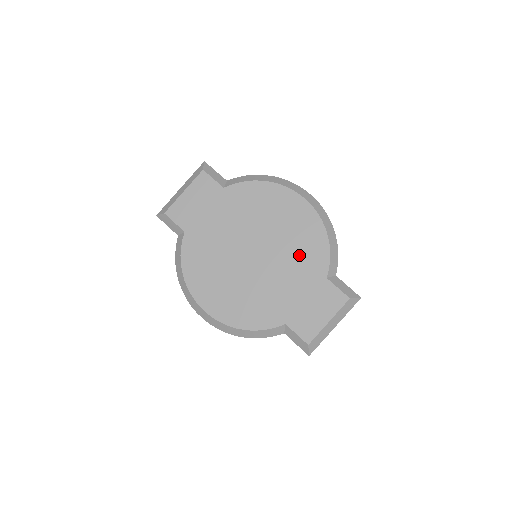
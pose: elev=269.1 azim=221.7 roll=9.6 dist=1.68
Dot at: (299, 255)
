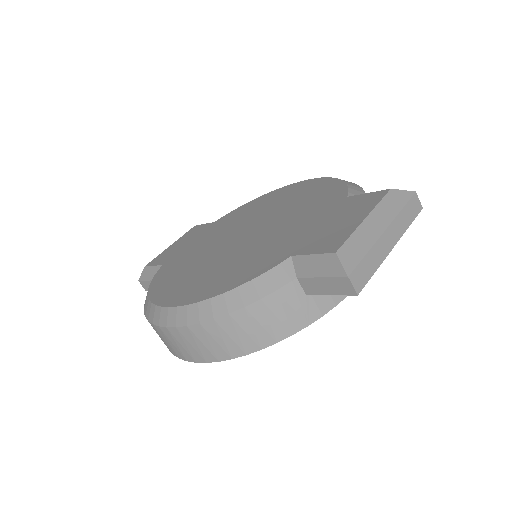
Dot at: (304, 206)
